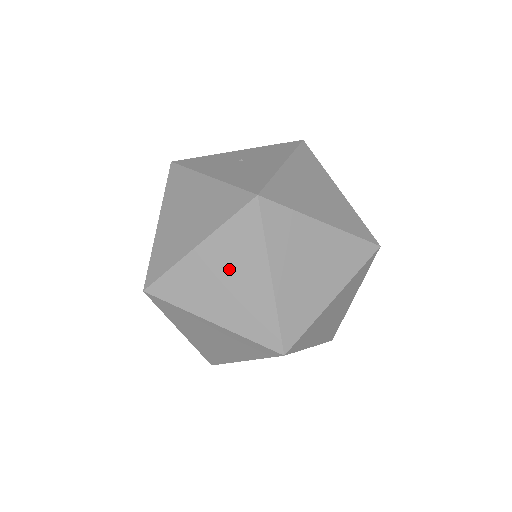
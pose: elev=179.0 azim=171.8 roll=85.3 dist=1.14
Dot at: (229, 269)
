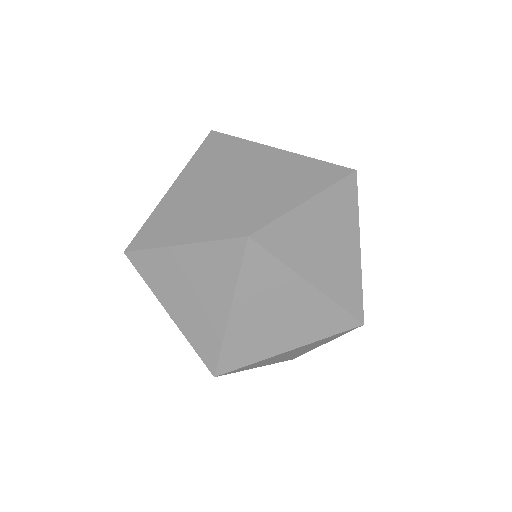
Dot at: (286, 173)
